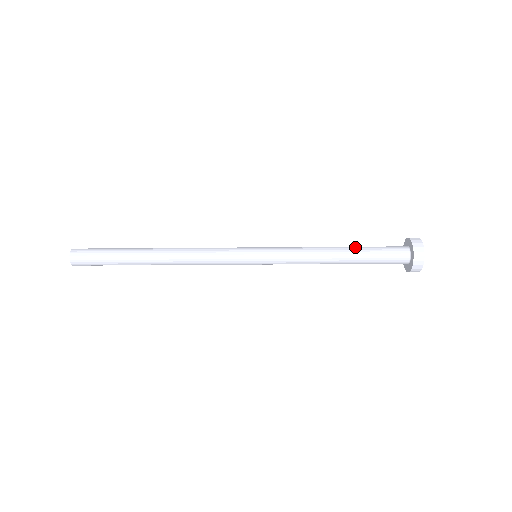
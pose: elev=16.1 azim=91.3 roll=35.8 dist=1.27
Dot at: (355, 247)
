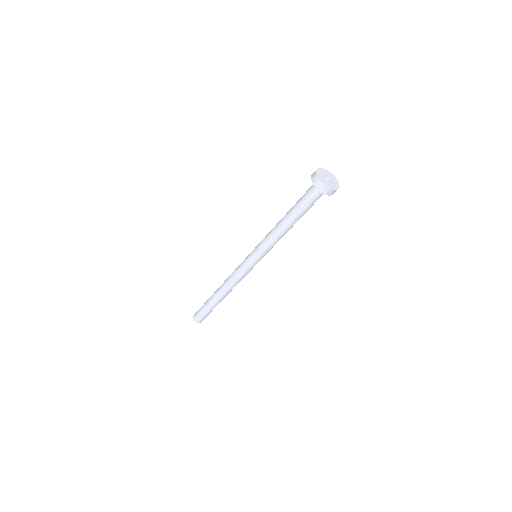
Dot at: occluded
